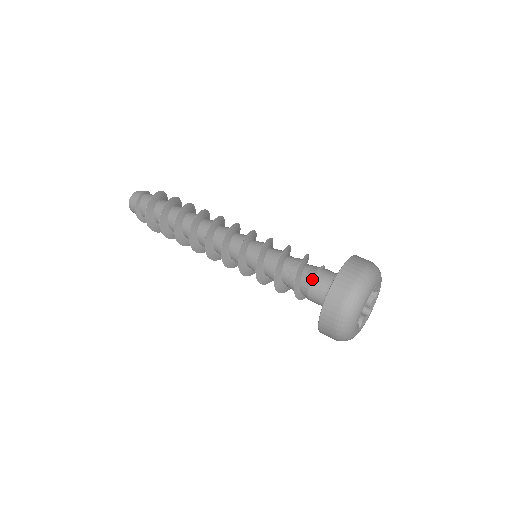
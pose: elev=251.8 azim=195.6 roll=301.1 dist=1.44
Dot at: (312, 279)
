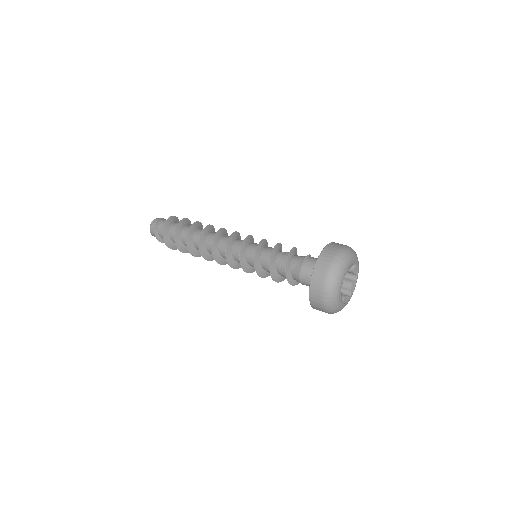
Dot at: (299, 275)
